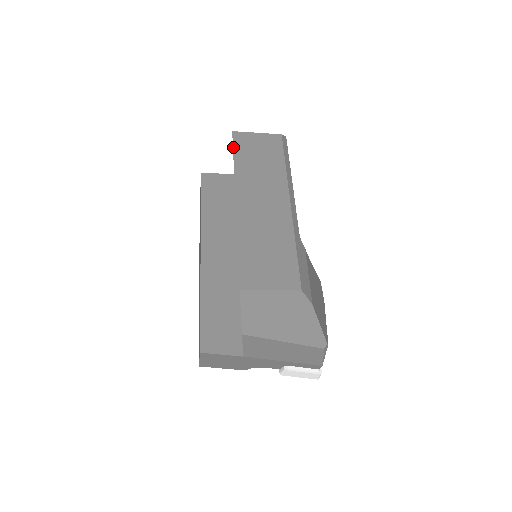
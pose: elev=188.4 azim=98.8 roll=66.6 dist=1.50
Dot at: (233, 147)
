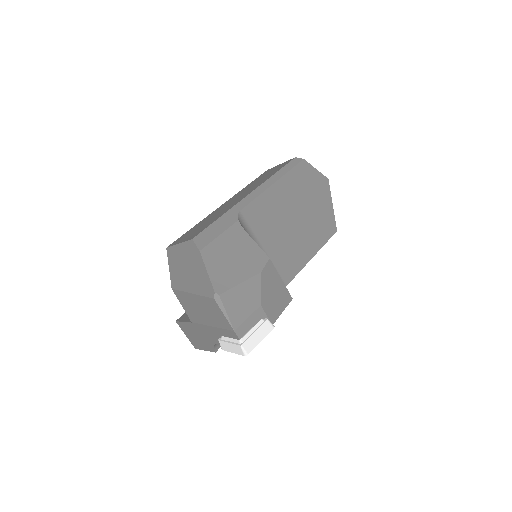
Dot at: occluded
